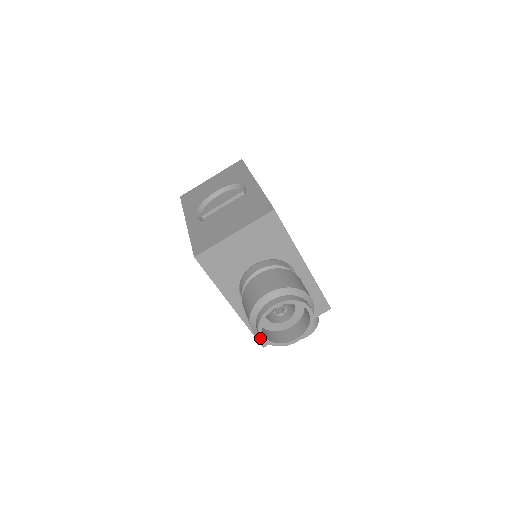
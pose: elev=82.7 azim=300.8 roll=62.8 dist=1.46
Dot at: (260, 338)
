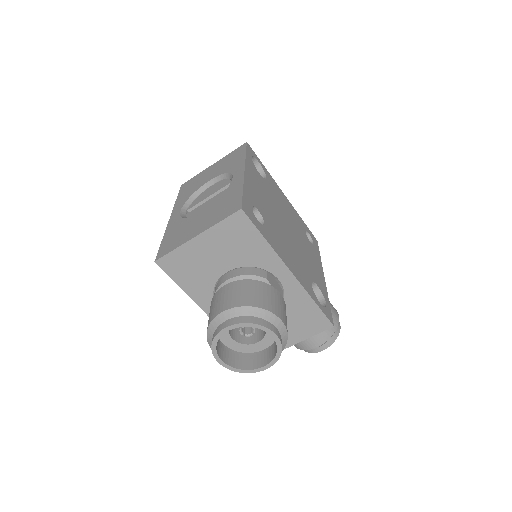
Dot at: occluded
